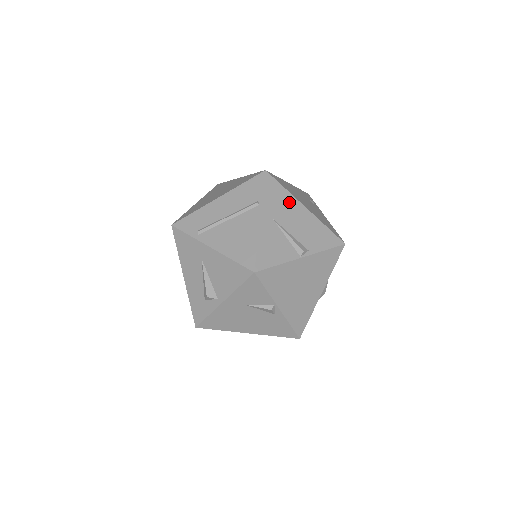
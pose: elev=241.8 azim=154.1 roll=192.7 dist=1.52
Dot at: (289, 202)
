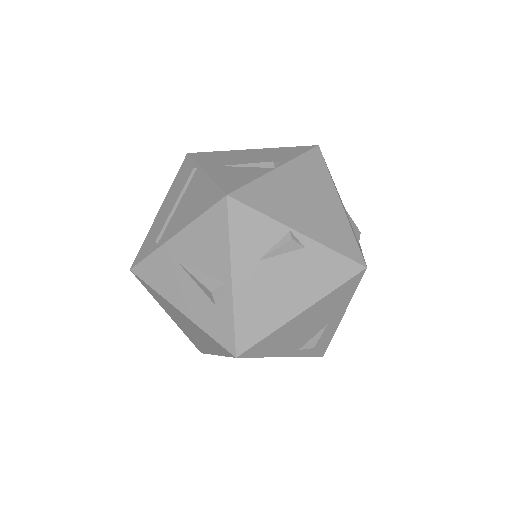
Dot at: (229, 154)
